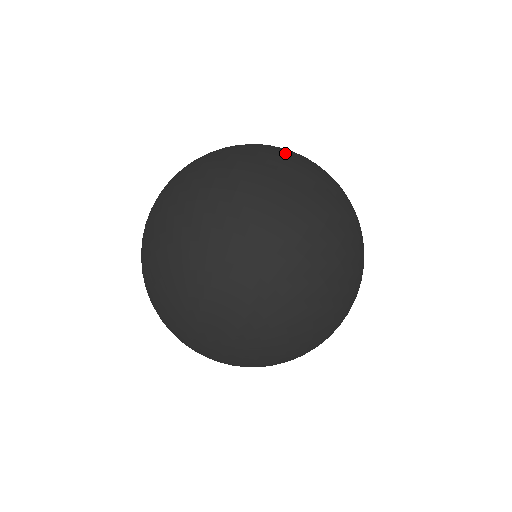
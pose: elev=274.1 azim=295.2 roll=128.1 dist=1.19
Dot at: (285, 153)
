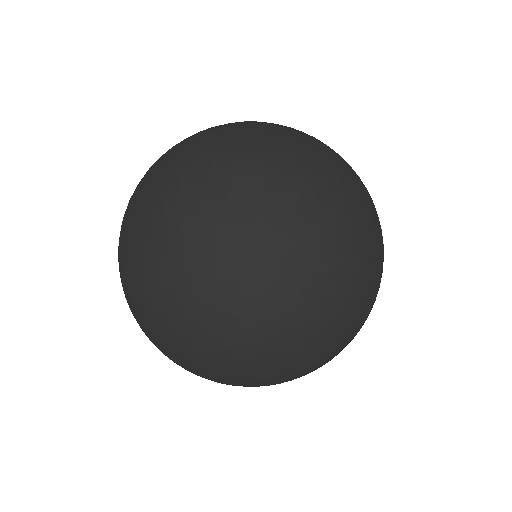
Dot at: (265, 288)
